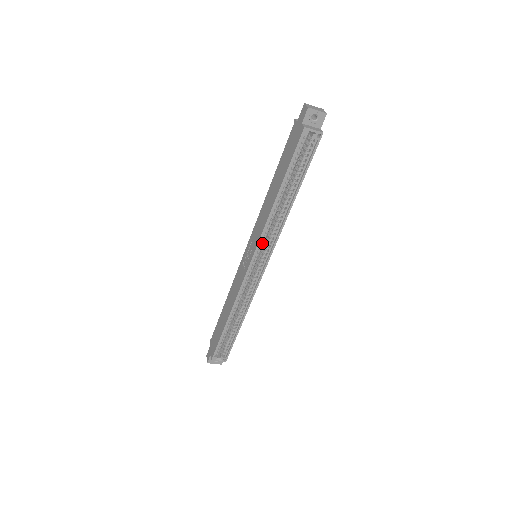
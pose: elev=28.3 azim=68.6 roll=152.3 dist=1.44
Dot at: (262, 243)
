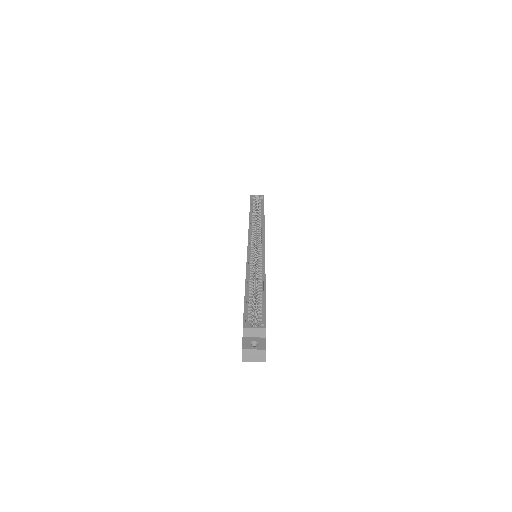
Dot at: (253, 235)
